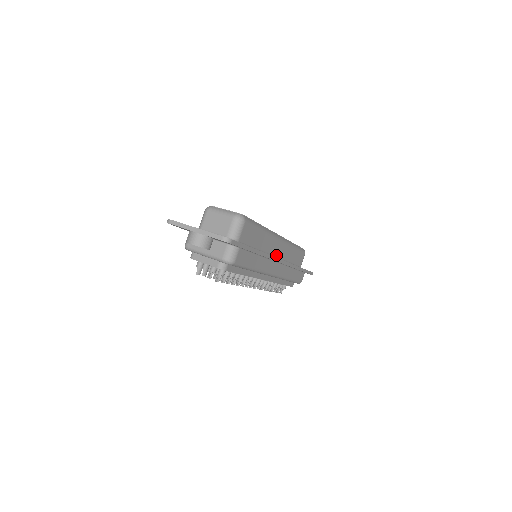
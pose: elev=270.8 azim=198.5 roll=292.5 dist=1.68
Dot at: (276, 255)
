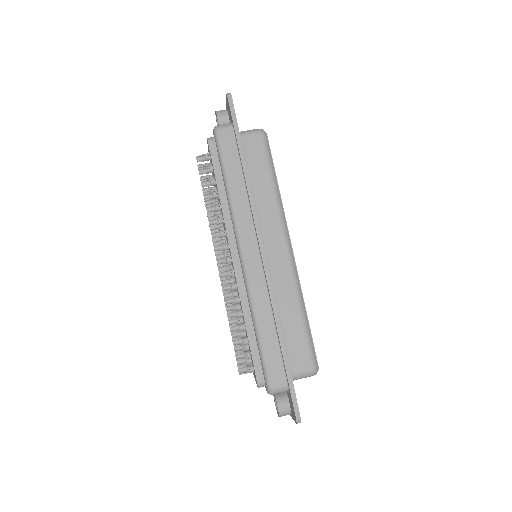
Dot at: (267, 252)
